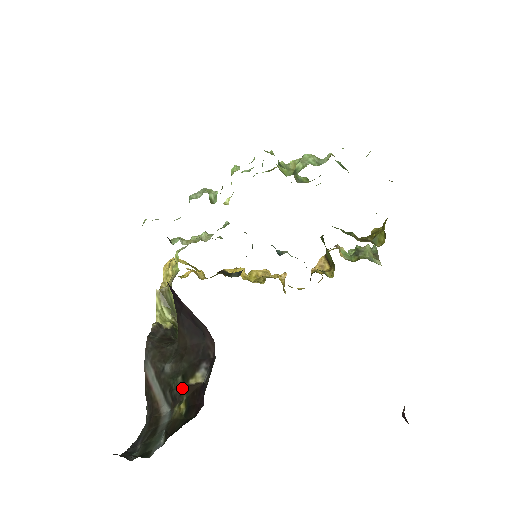
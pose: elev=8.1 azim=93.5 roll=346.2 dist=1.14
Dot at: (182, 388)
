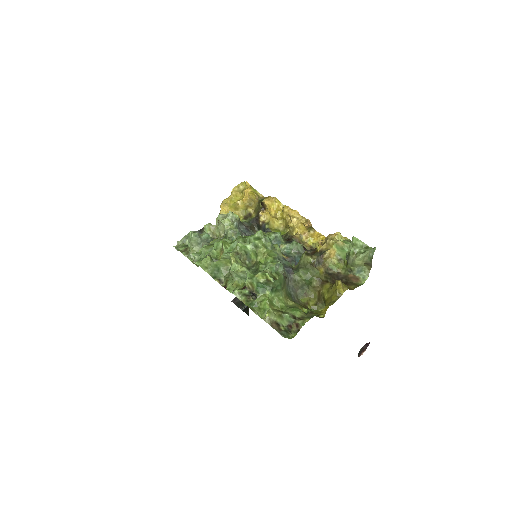
Dot at: occluded
